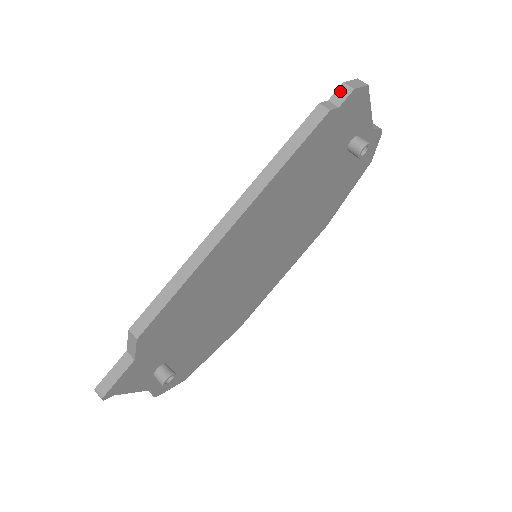
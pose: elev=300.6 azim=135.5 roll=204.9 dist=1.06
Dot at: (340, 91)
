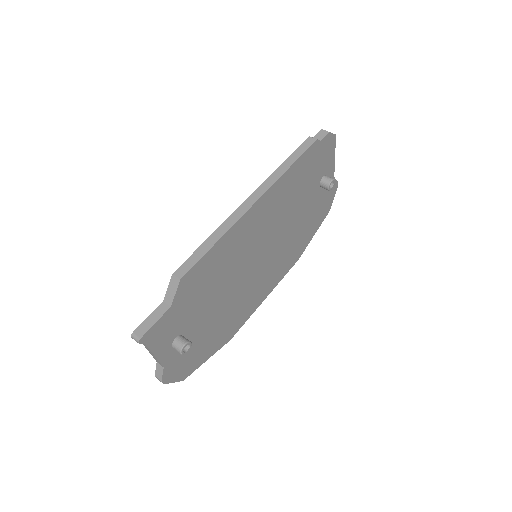
Dot at: (320, 133)
